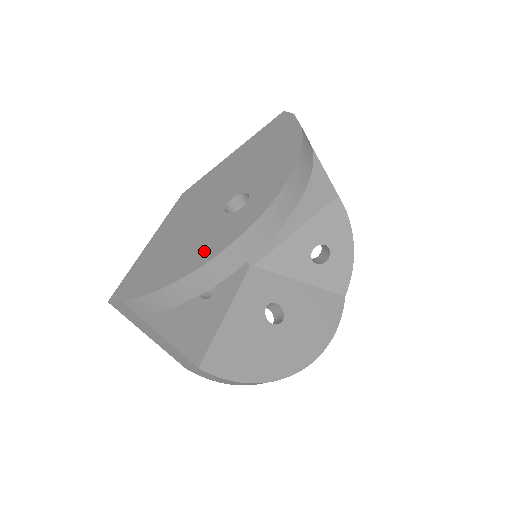
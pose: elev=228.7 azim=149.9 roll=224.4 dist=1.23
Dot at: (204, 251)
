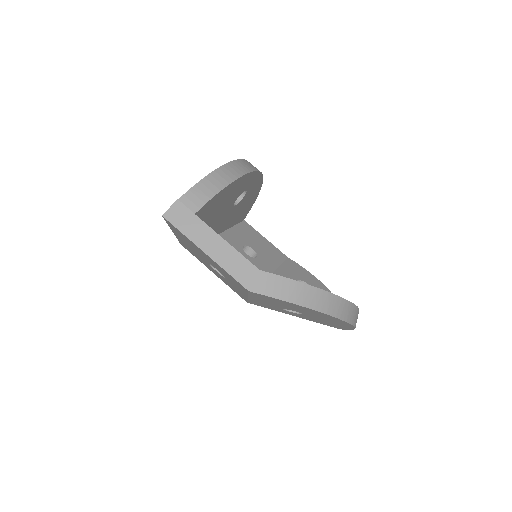
Dot at: occluded
